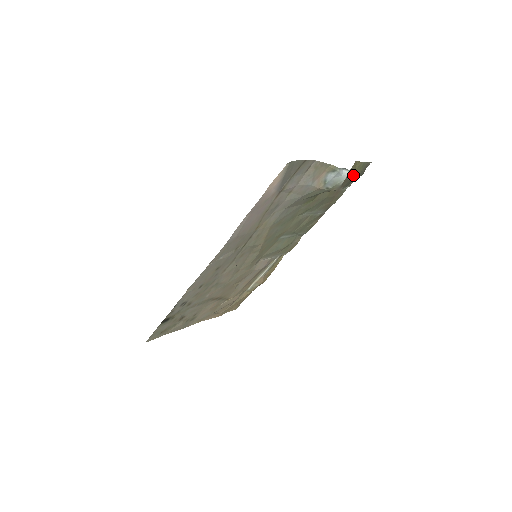
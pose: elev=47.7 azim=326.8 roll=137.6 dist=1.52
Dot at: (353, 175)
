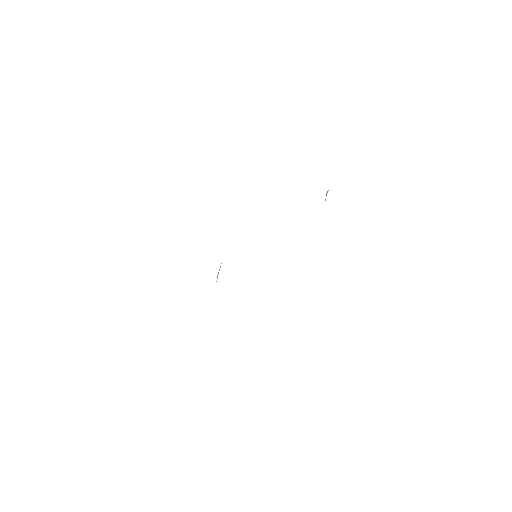
Dot at: occluded
